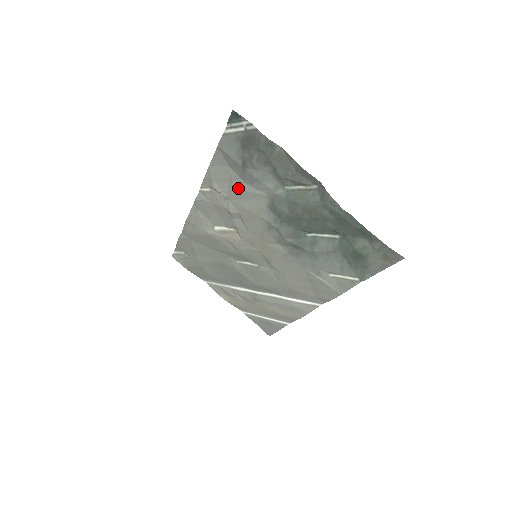
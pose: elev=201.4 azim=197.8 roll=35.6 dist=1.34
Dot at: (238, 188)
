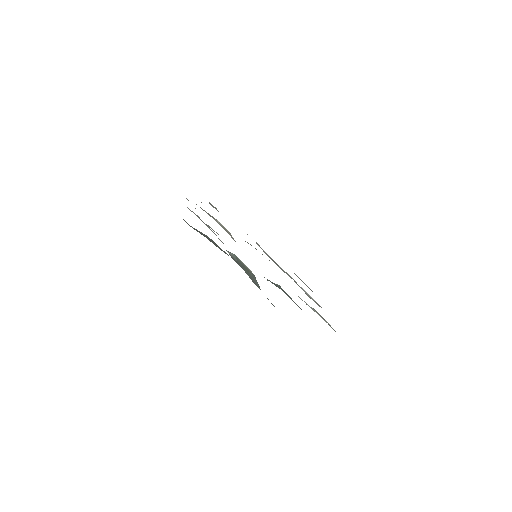
Dot at: occluded
